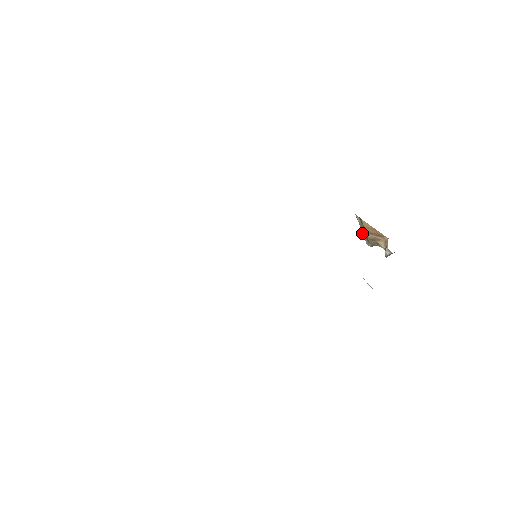
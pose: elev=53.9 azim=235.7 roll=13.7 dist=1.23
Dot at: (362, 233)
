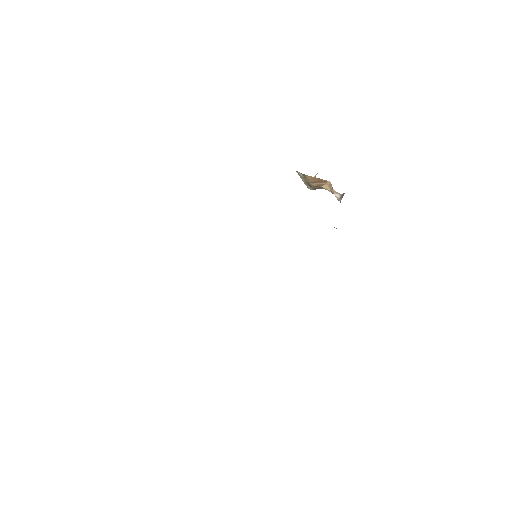
Dot at: occluded
